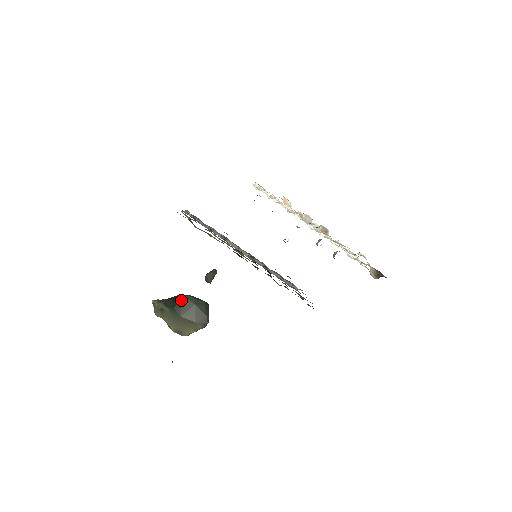
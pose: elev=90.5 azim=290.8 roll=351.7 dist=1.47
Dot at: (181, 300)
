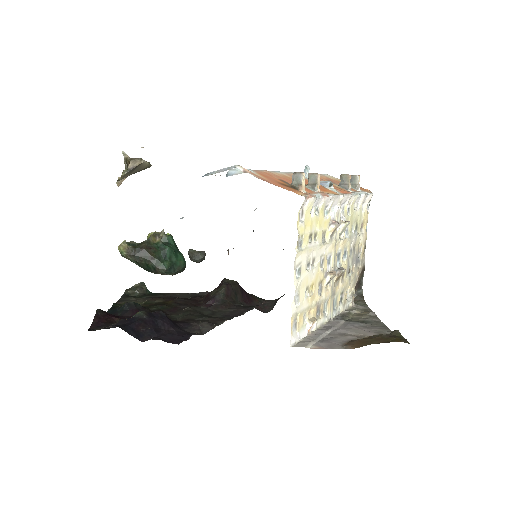
Dot at: (158, 273)
